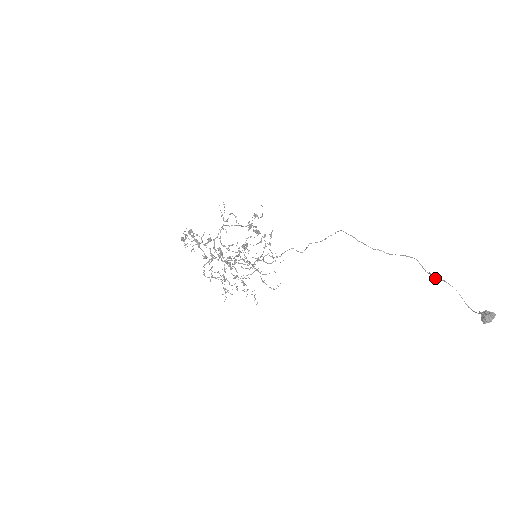
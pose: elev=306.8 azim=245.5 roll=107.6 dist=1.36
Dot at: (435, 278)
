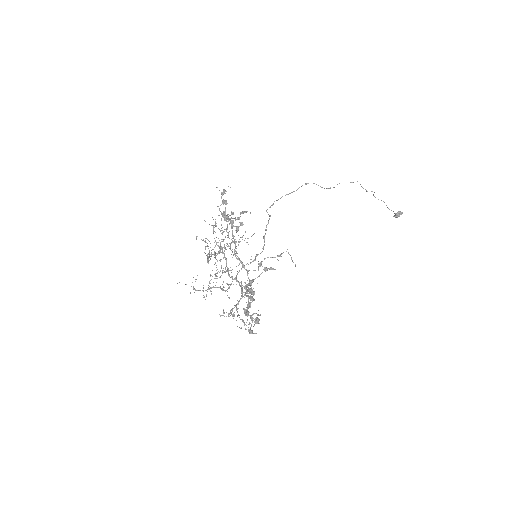
Dot at: occluded
